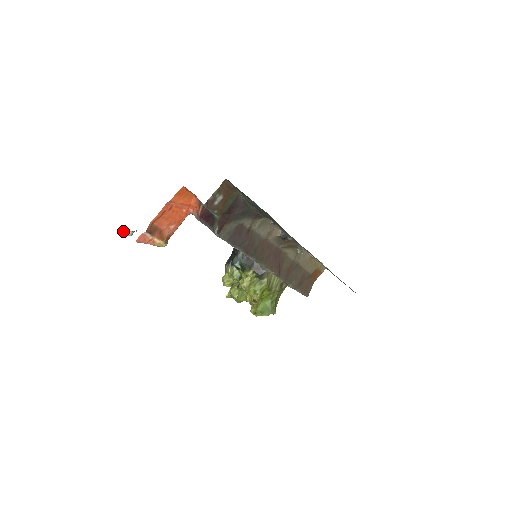
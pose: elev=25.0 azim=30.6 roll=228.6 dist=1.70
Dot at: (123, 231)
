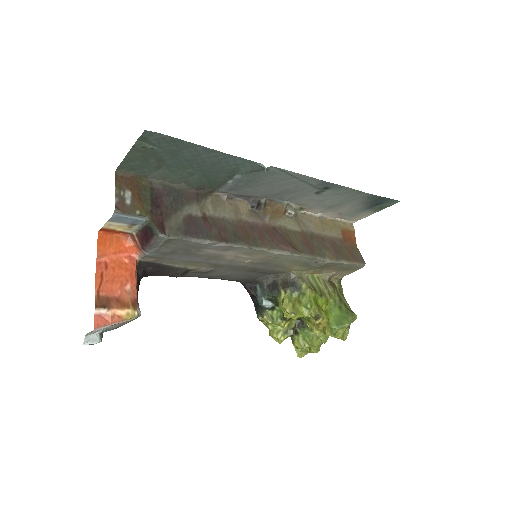
Dot at: (84, 340)
